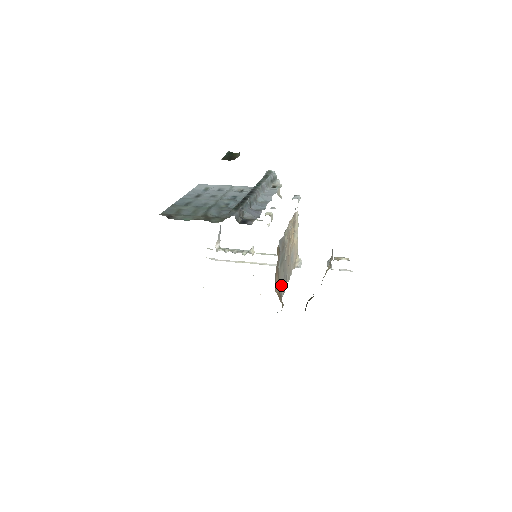
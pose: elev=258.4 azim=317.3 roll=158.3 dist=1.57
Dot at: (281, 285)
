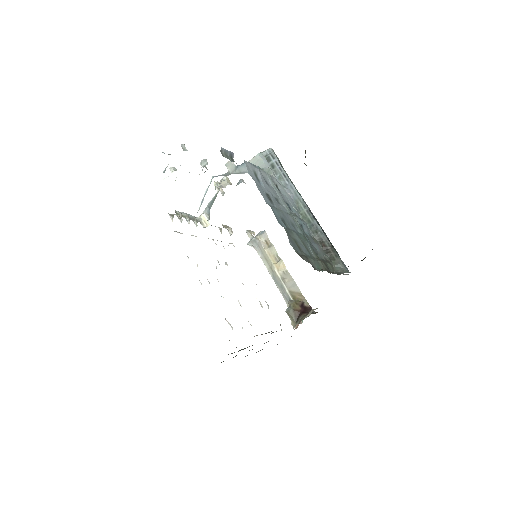
Dot at: occluded
